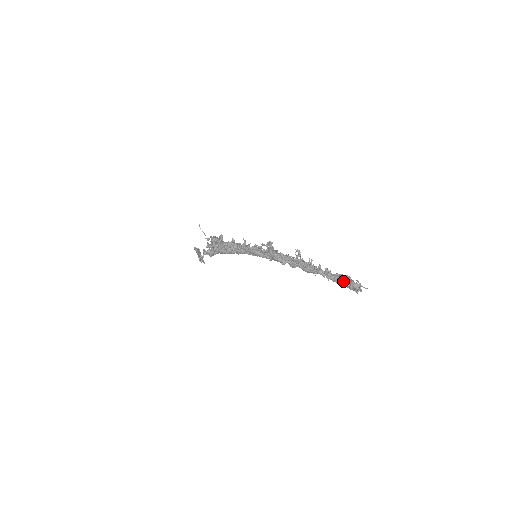
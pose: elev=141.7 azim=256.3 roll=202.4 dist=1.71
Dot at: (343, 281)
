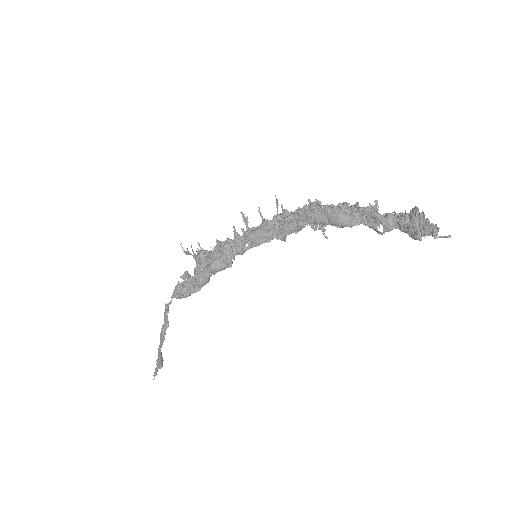
Dot at: (402, 214)
